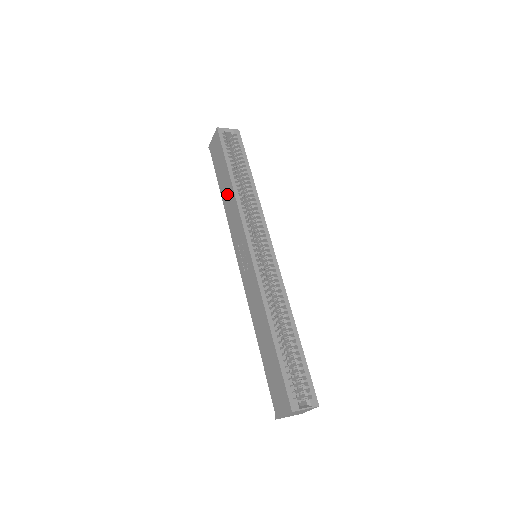
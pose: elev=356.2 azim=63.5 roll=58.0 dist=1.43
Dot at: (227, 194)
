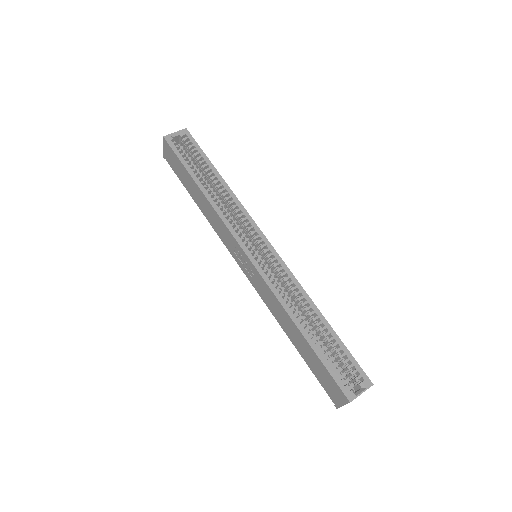
Dot at: (202, 203)
